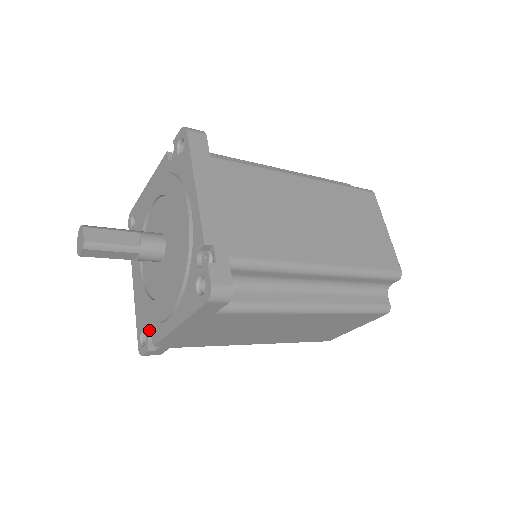
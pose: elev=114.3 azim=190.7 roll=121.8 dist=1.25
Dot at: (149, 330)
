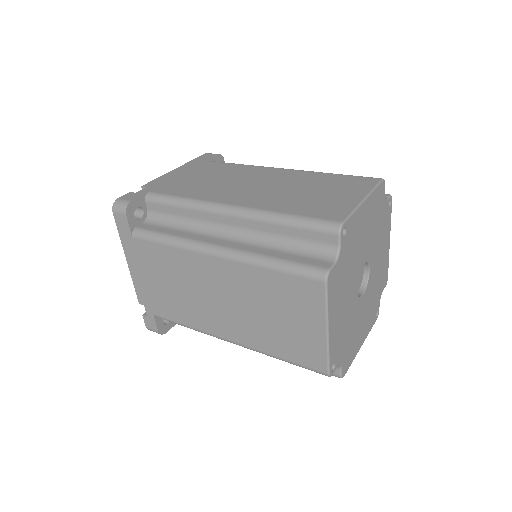
Dot at: occluded
